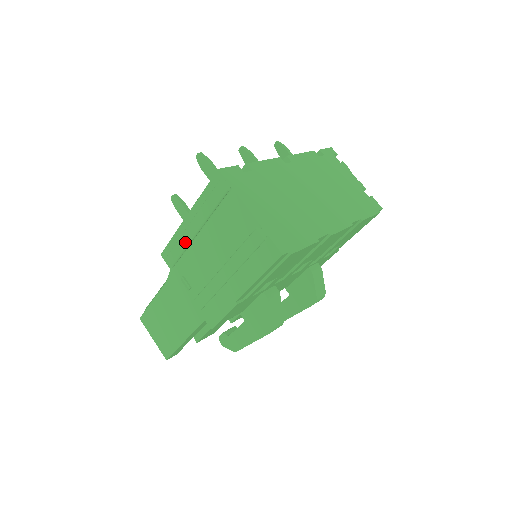
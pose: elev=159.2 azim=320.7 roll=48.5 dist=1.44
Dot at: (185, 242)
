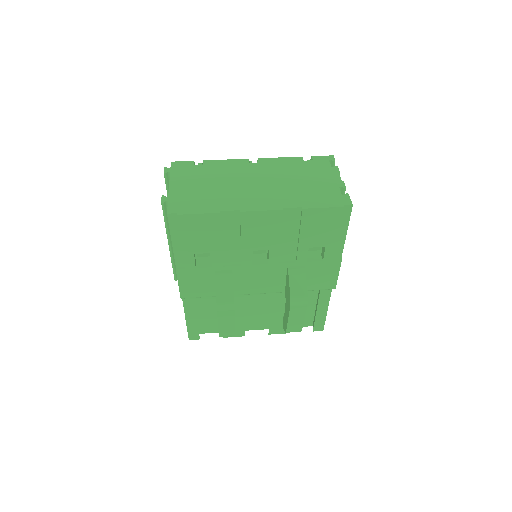
Dot at: occluded
